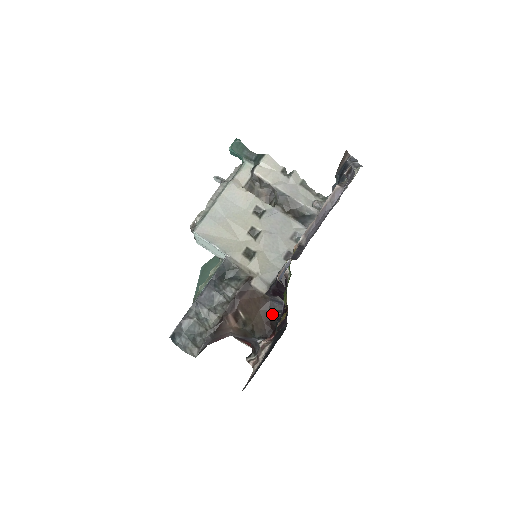
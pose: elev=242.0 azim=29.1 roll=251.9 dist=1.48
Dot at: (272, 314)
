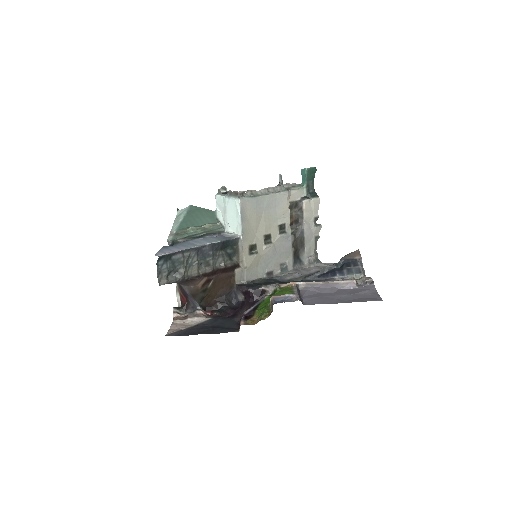
Dot at: (224, 299)
